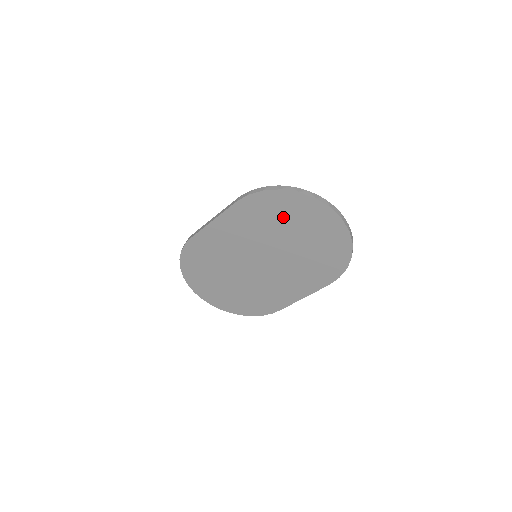
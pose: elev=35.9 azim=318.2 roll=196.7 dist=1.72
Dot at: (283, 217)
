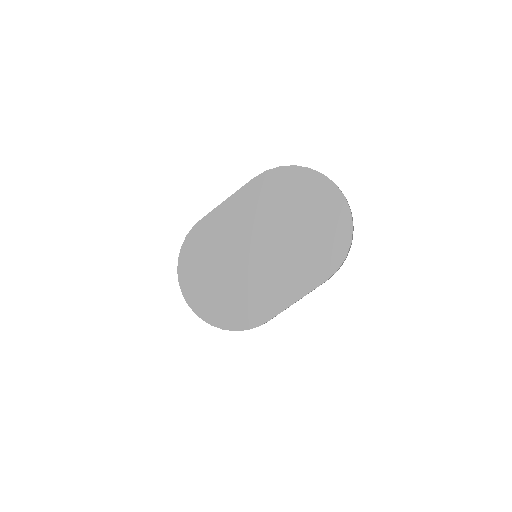
Dot at: (292, 195)
